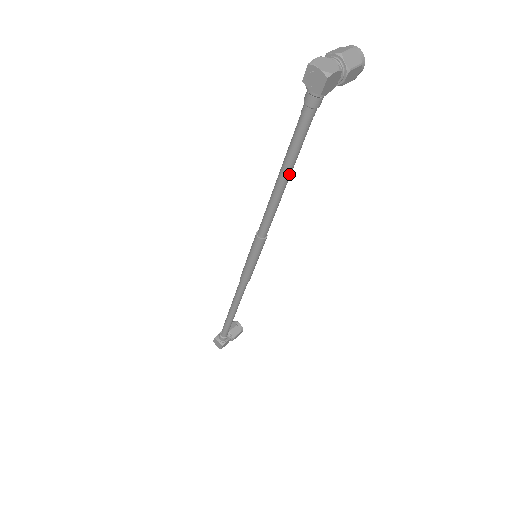
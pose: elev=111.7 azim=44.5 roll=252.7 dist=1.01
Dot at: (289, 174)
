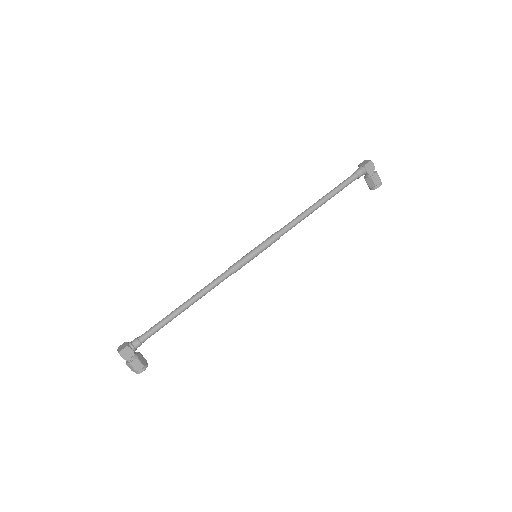
Dot at: (324, 200)
